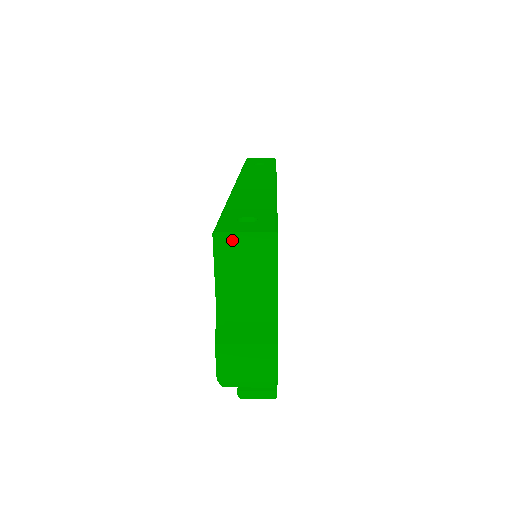
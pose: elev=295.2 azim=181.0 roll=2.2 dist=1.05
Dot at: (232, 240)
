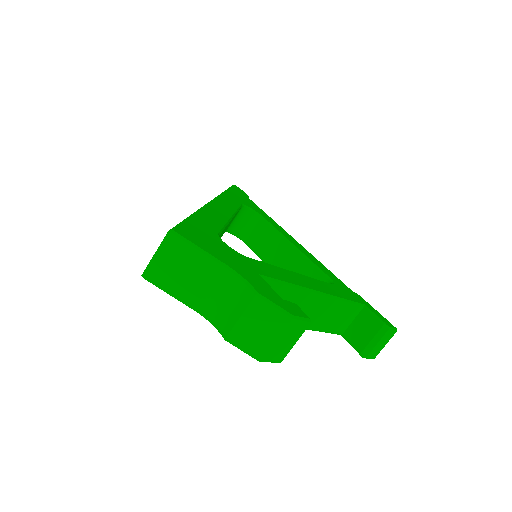
Dot at: (155, 267)
